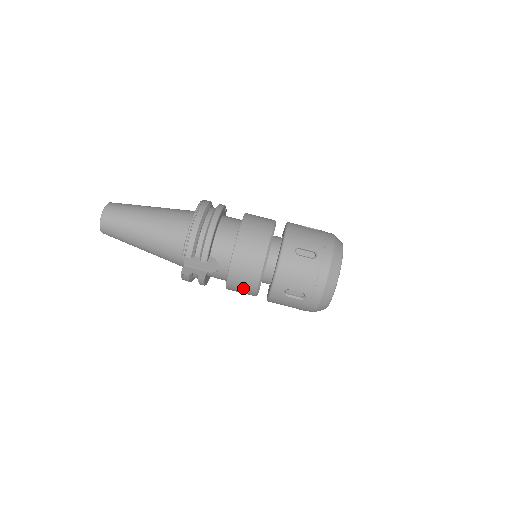
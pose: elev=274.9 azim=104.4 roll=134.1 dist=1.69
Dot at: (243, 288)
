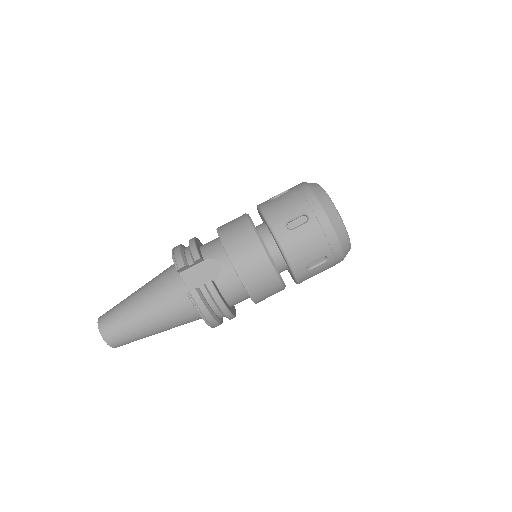
Dot at: (252, 261)
